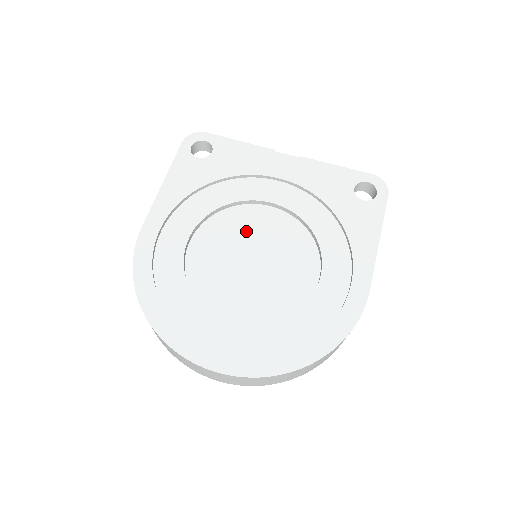
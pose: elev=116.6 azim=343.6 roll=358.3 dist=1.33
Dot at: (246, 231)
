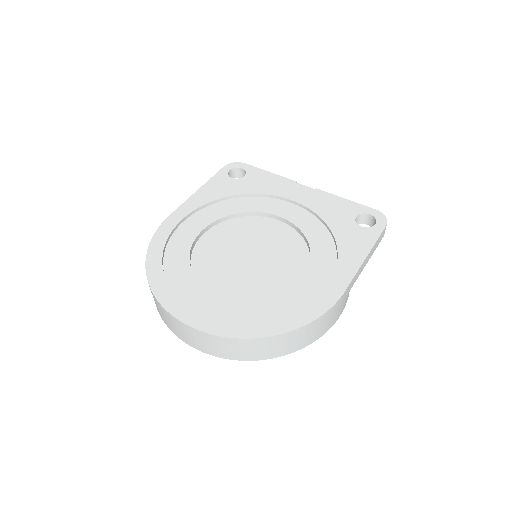
Dot at: (253, 234)
